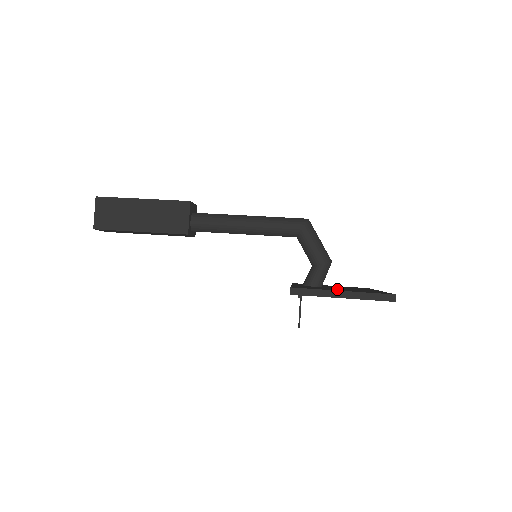
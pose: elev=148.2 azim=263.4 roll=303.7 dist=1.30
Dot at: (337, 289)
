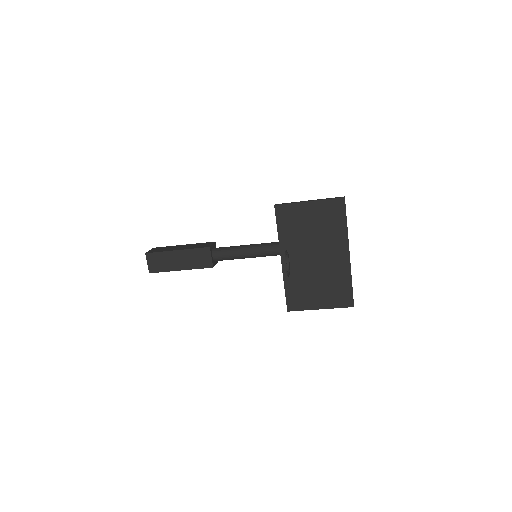
Dot at: (310, 221)
